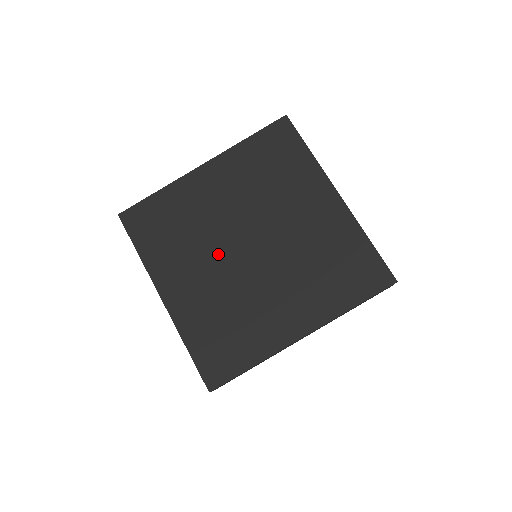
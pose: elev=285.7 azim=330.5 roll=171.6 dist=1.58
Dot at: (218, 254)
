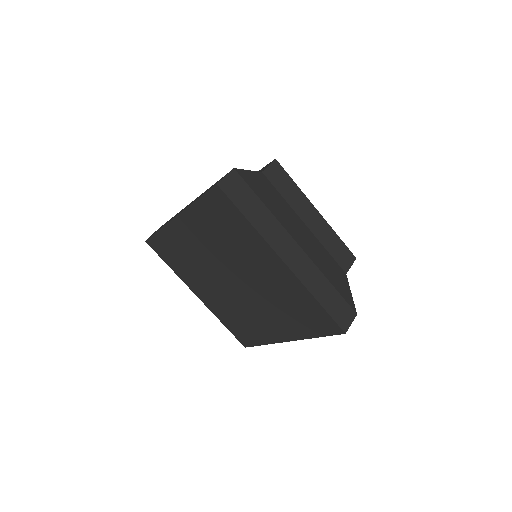
Dot at: (216, 281)
